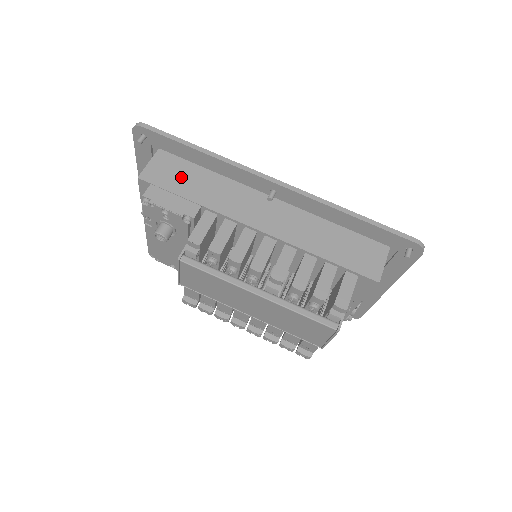
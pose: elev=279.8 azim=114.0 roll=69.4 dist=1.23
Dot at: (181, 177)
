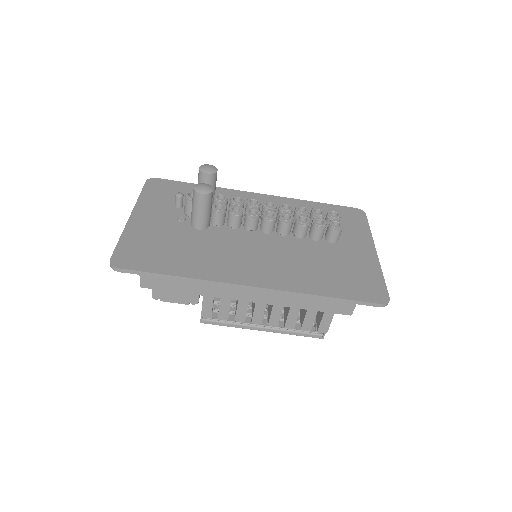
Dot at: occluded
